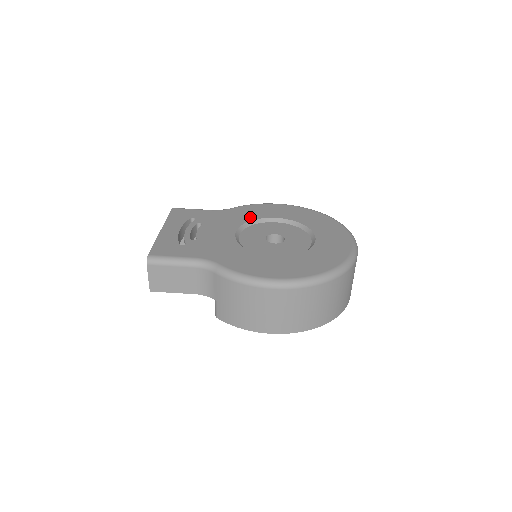
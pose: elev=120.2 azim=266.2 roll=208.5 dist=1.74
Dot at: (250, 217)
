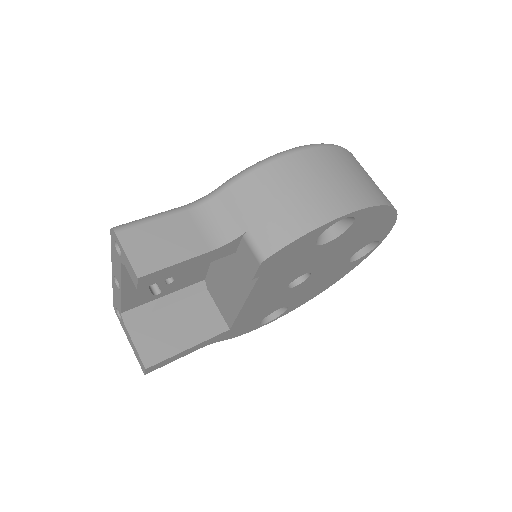
Dot at: occluded
